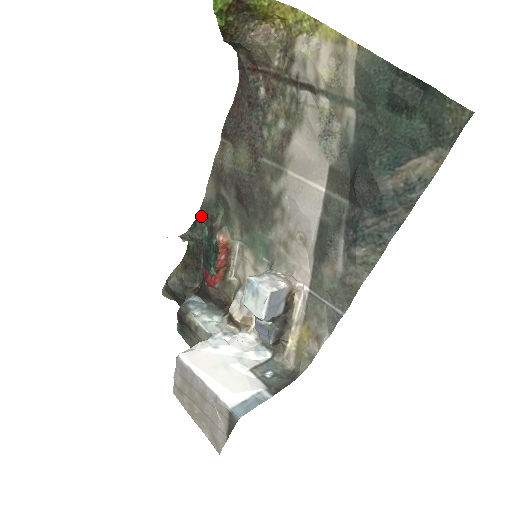
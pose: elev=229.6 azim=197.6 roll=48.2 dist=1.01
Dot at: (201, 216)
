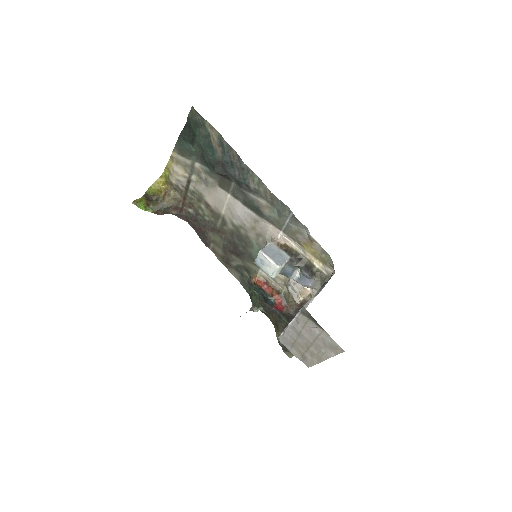
Dot at: (248, 291)
